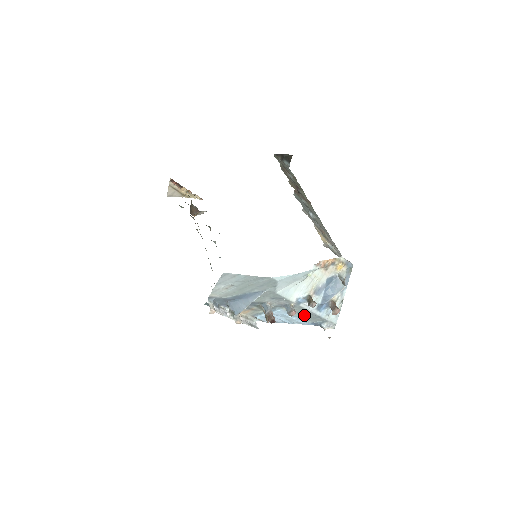
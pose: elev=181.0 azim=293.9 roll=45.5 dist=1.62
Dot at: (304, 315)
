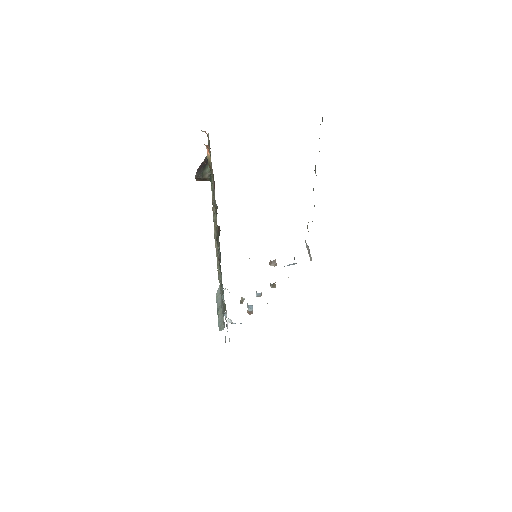
Dot at: occluded
